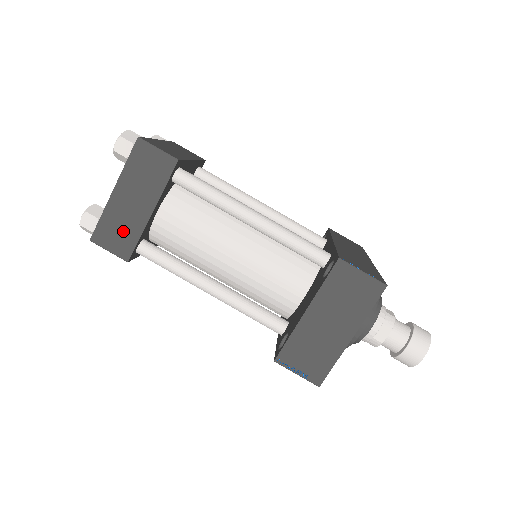
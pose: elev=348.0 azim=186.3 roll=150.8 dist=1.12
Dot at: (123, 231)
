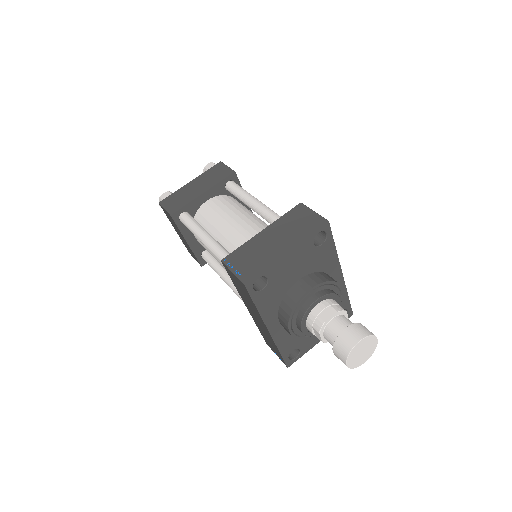
Dot at: (180, 200)
